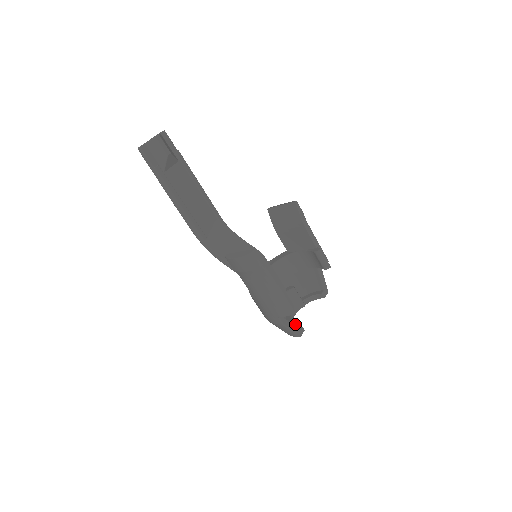
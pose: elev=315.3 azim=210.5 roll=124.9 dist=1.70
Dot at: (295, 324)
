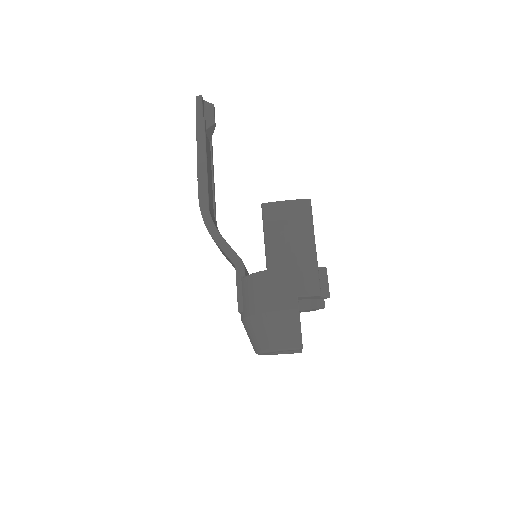
Dot at: occluded
